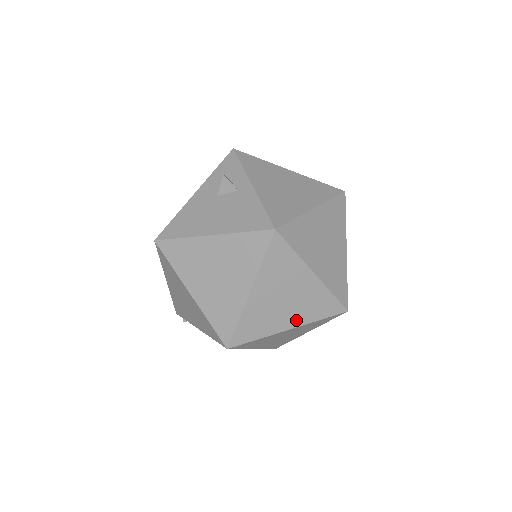
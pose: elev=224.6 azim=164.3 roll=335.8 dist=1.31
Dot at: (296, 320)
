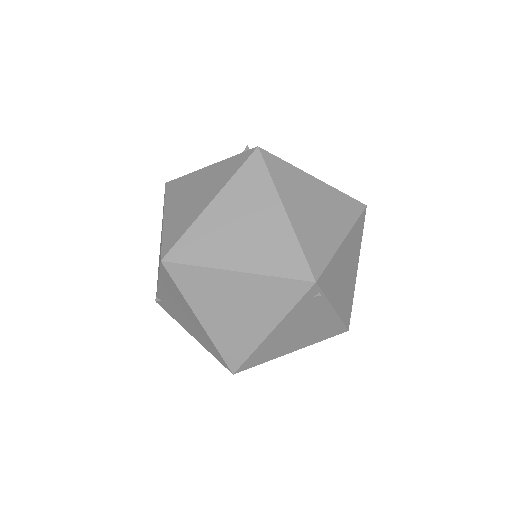
Dot at: (248, 262)
